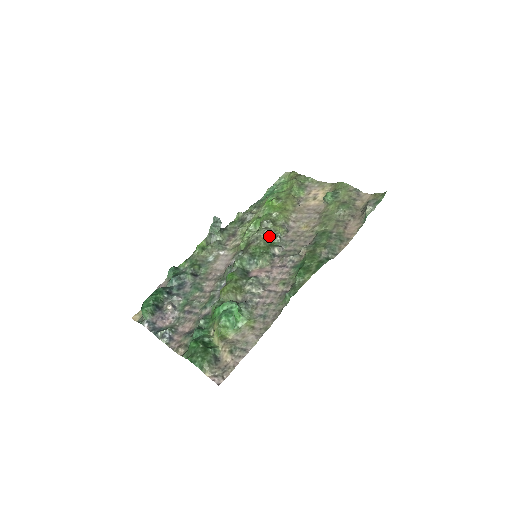
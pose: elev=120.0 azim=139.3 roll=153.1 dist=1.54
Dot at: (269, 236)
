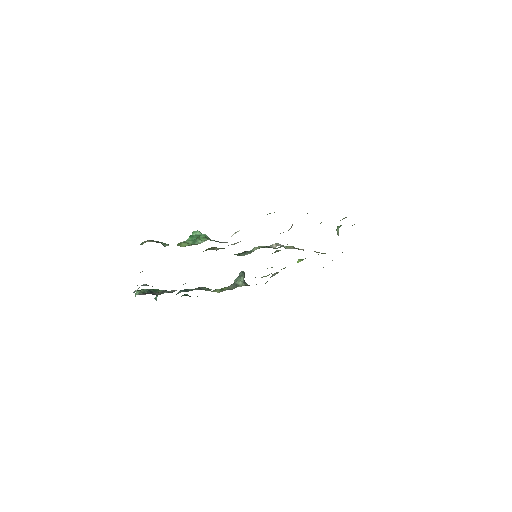
Dot at: (274, 248)
